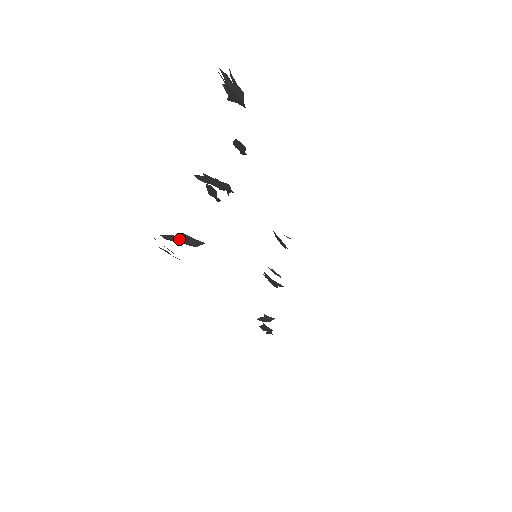
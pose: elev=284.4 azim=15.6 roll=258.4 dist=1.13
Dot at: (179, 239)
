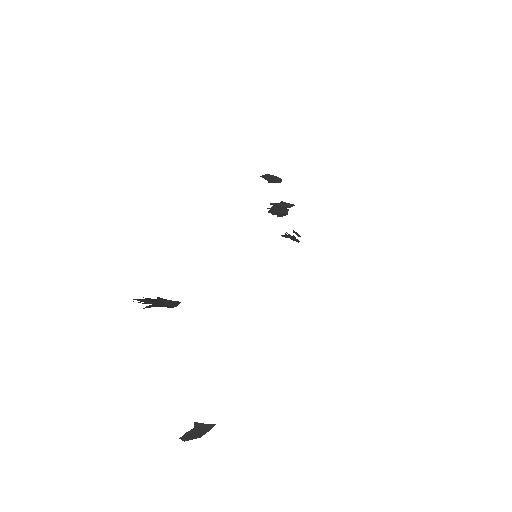
Dot at: (194, 430)
